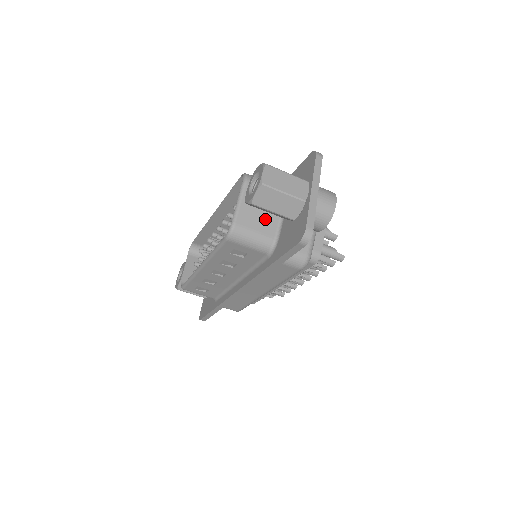
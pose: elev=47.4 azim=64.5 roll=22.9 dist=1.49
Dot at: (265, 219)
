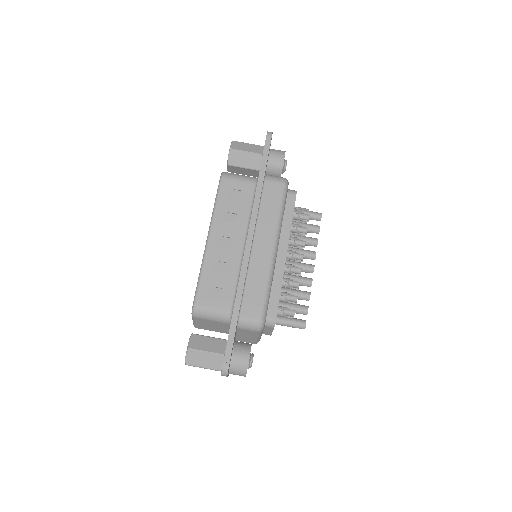
Dot at: occluded
